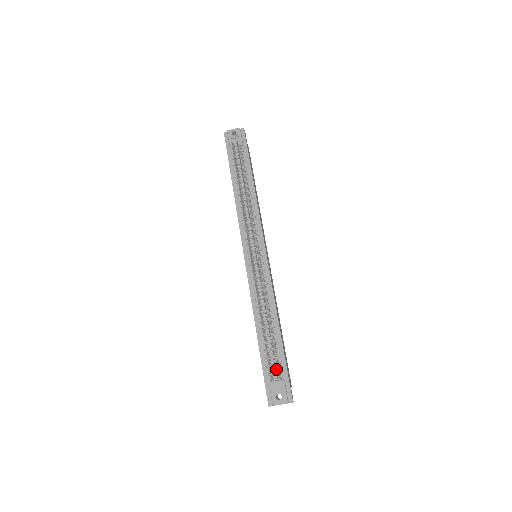
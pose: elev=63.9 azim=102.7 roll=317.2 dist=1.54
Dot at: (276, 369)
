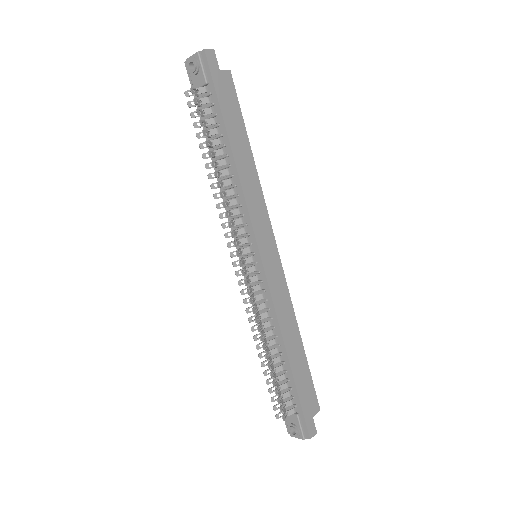
Dot at: (280, 410)
